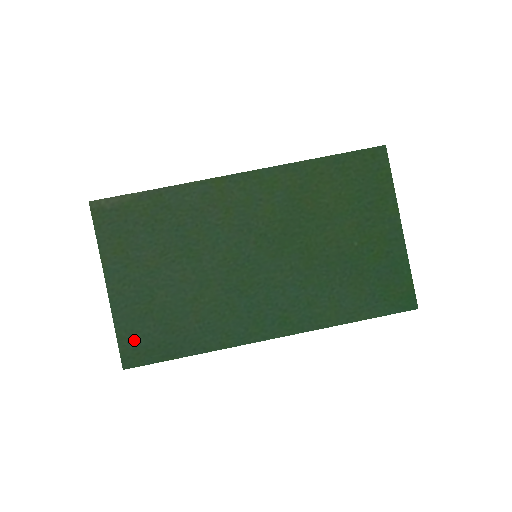
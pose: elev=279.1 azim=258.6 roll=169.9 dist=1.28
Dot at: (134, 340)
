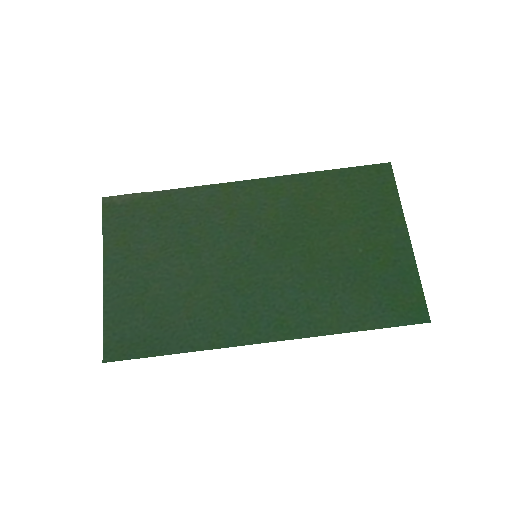
Dot at: (120, 332)
